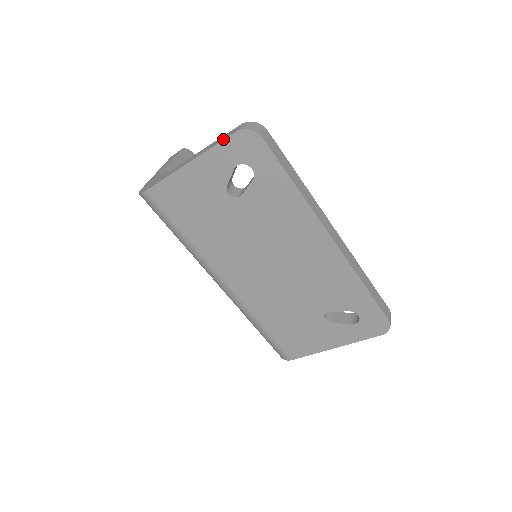
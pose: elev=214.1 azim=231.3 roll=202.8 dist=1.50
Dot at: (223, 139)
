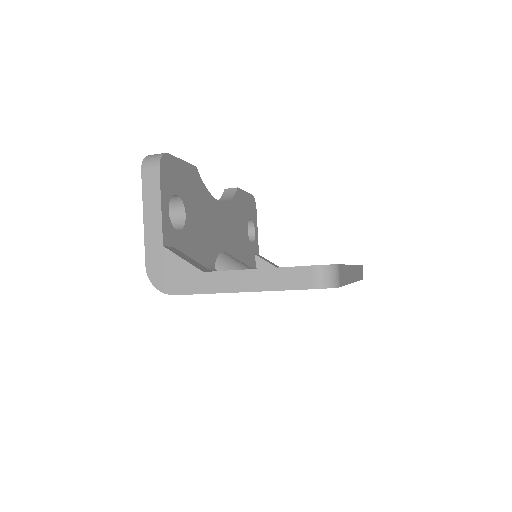
Dot at: (294, 289)
